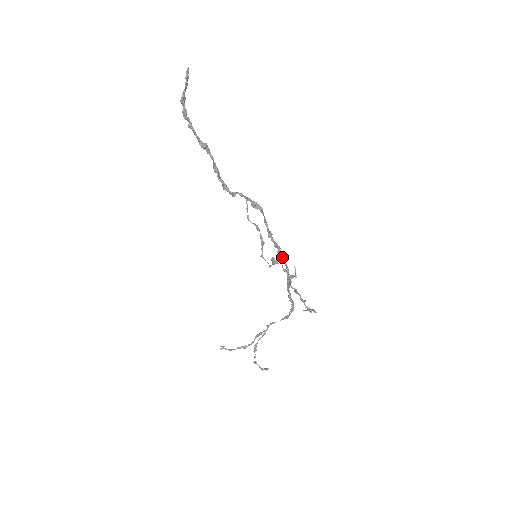
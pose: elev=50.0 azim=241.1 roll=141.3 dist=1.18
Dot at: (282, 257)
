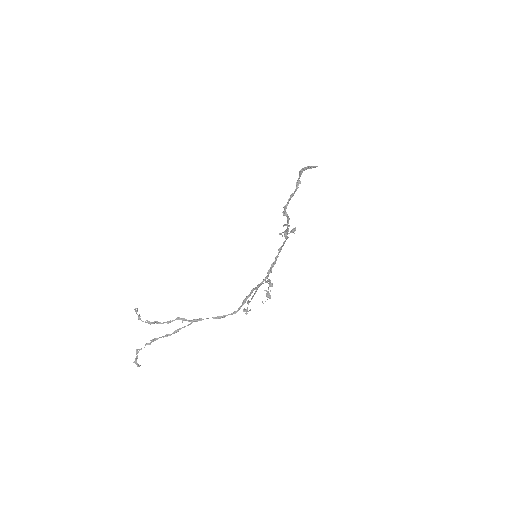
Dot at: (270, 270)
